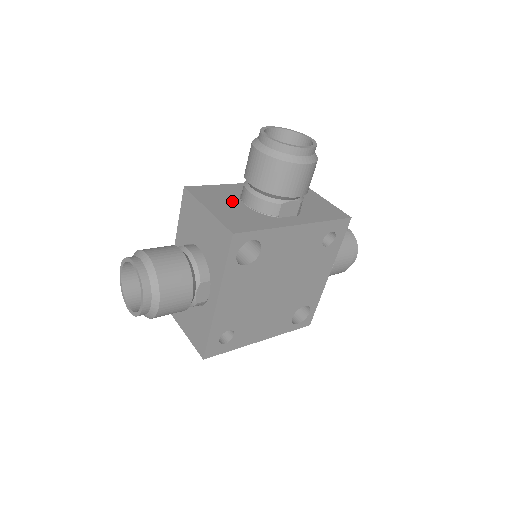
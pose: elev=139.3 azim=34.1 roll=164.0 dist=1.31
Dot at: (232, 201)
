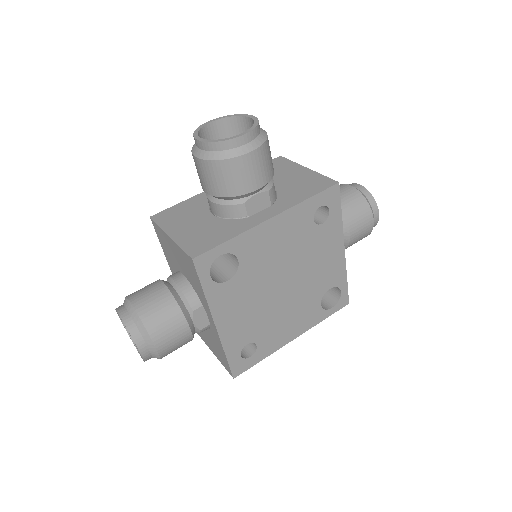
Dot at: (199, 215)
